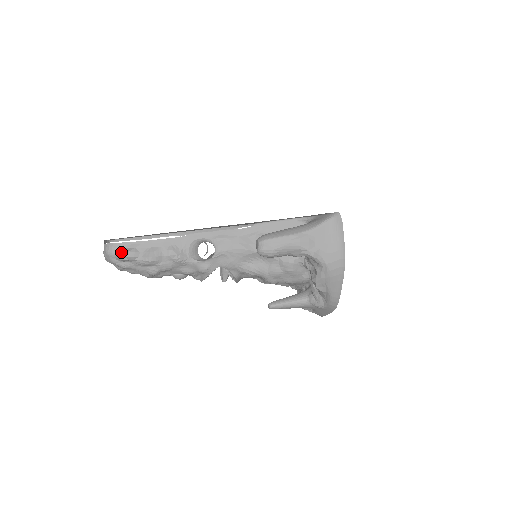
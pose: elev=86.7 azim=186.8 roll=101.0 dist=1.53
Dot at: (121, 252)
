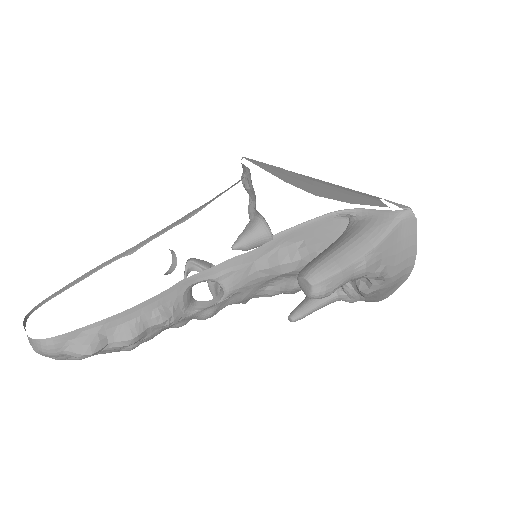
Dot at: (74, 348)
